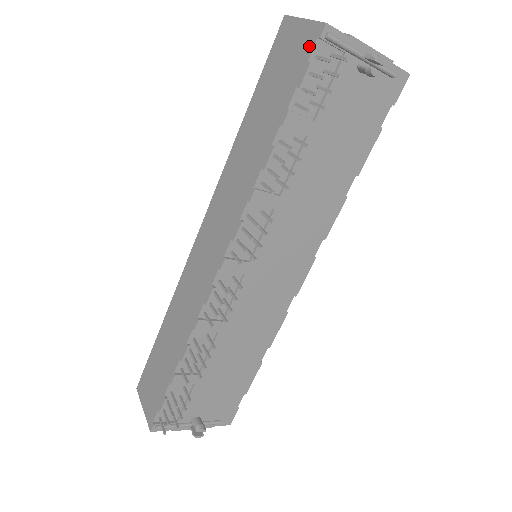
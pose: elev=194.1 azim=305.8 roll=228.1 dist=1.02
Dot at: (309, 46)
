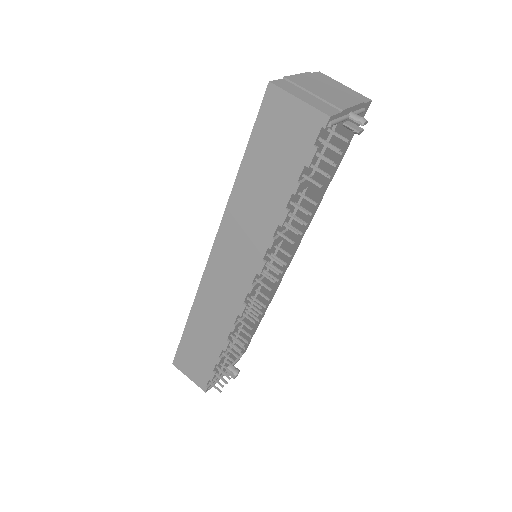
Dot at: (313, 131)
